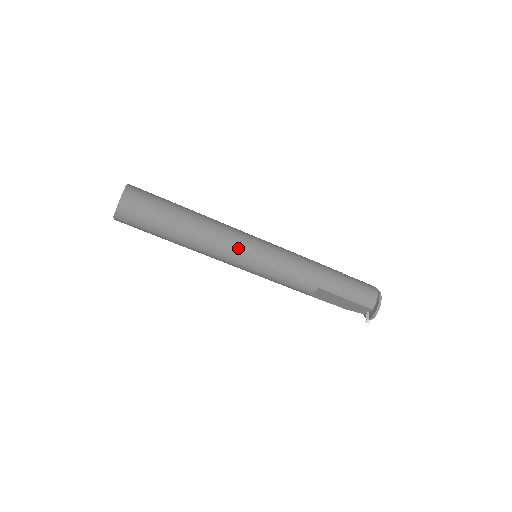
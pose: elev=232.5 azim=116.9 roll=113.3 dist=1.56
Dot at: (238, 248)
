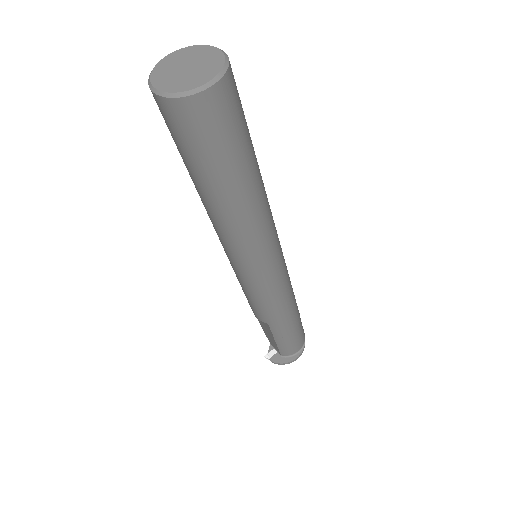
Dot at: (251, 256)
